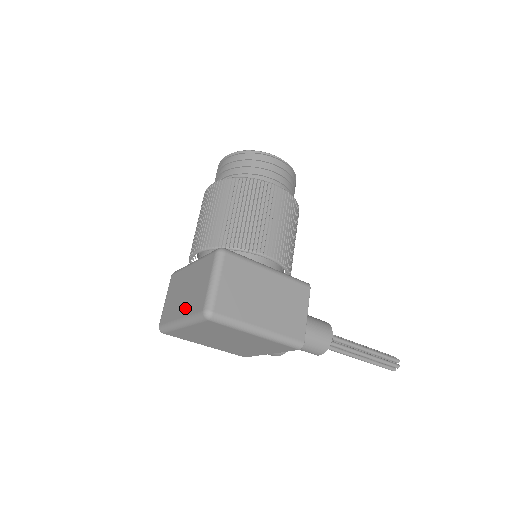
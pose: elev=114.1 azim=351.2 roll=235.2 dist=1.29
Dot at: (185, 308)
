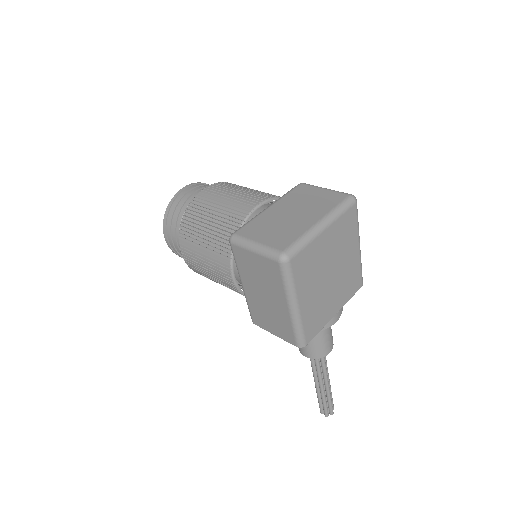
Dot at: (316, 213)
